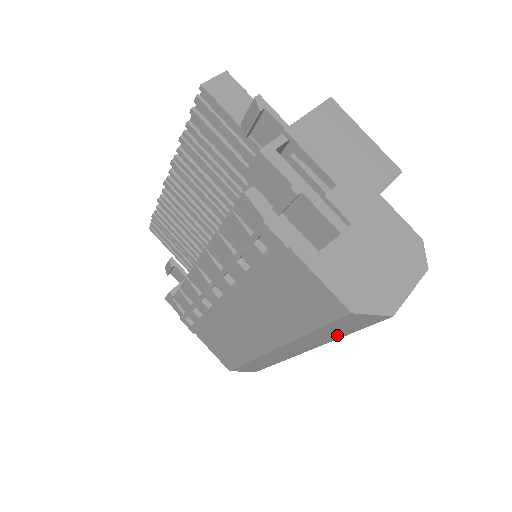
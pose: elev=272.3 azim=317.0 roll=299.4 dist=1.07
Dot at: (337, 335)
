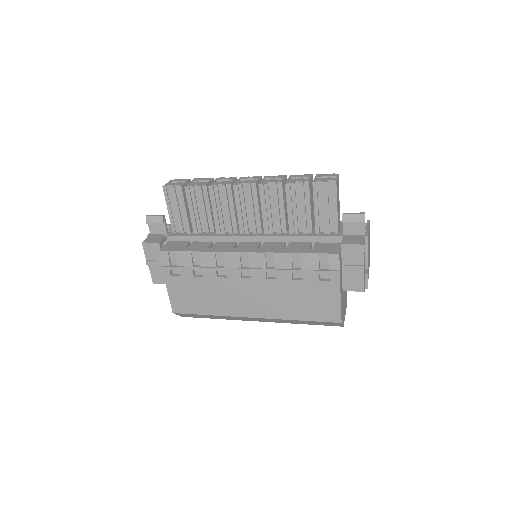
Dot at: (301, 323)
